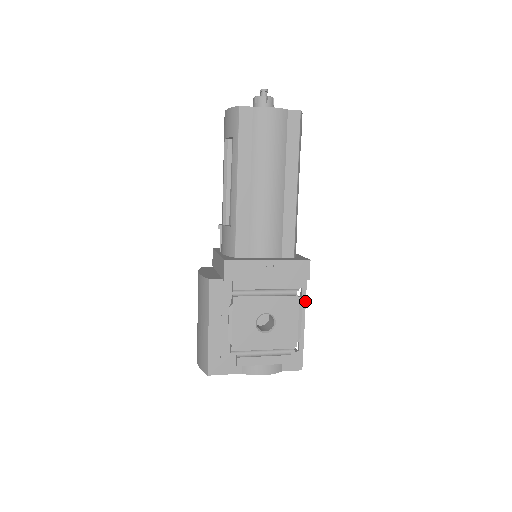
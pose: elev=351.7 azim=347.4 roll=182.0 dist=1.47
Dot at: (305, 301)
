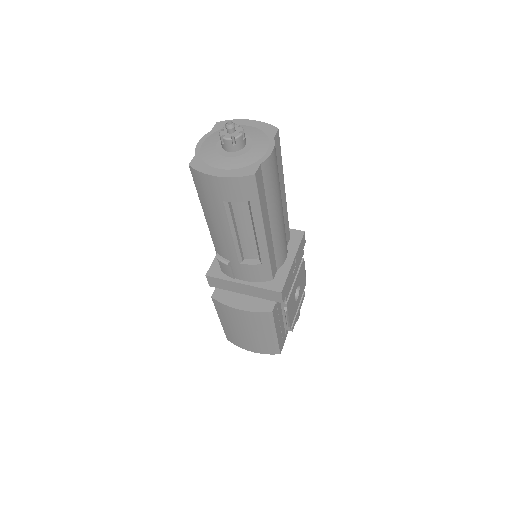
Dot at: occluded
